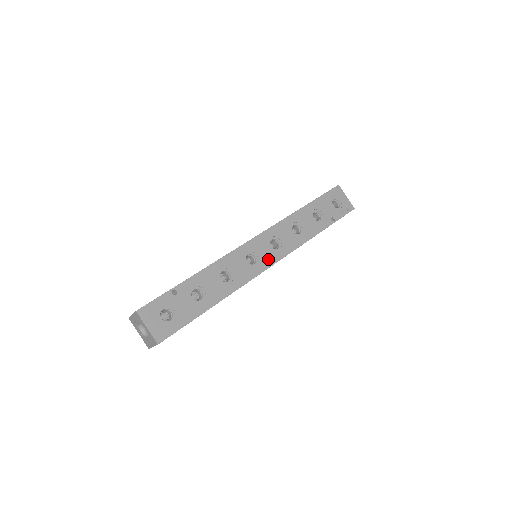
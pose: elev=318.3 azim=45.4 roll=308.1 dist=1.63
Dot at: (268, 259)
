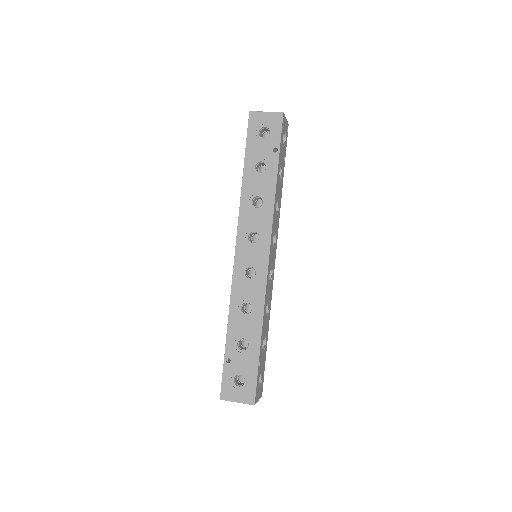
Dot at: (274, 258)
